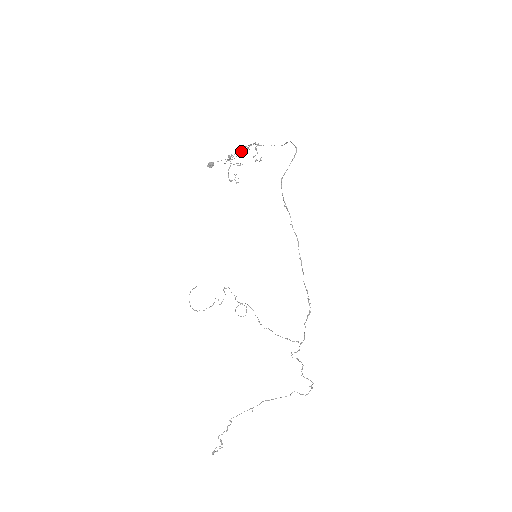
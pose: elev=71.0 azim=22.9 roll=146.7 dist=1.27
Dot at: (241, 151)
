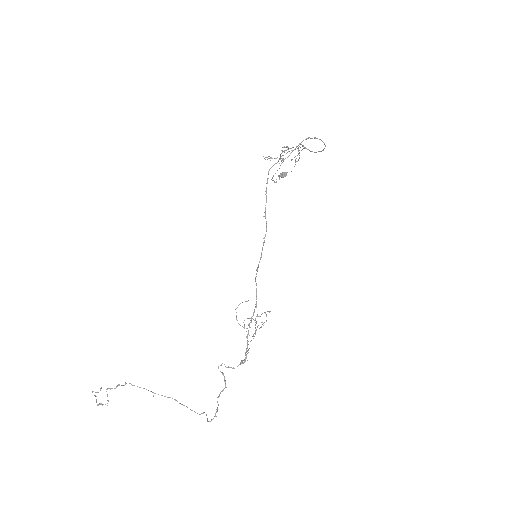
Dot at: (284, 150)
